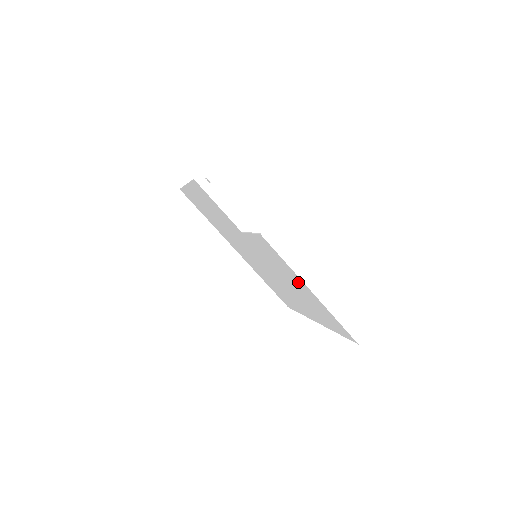
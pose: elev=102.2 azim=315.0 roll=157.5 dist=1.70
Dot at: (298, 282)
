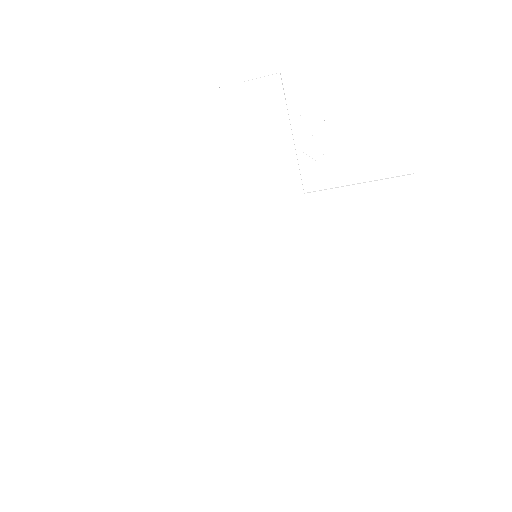
Dot at: (395, 271)
